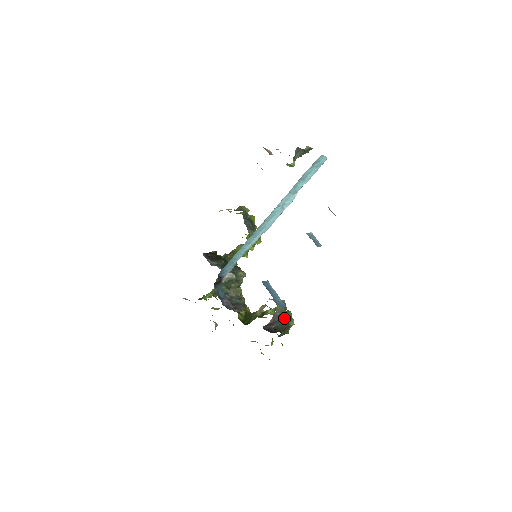
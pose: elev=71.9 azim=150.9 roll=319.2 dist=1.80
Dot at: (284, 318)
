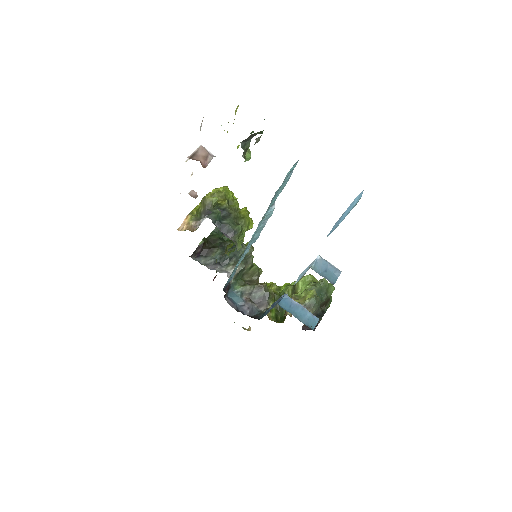
Dot at: (320, 295)
